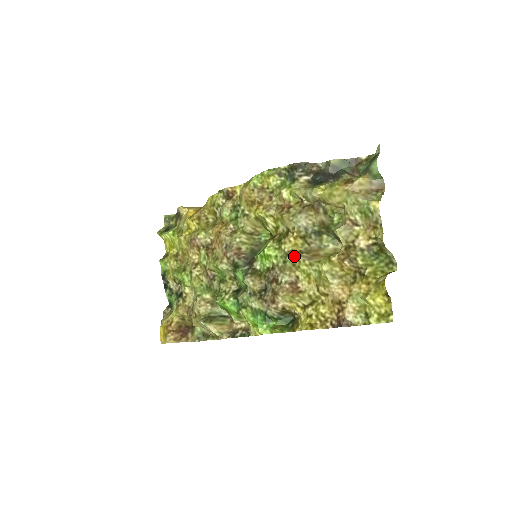
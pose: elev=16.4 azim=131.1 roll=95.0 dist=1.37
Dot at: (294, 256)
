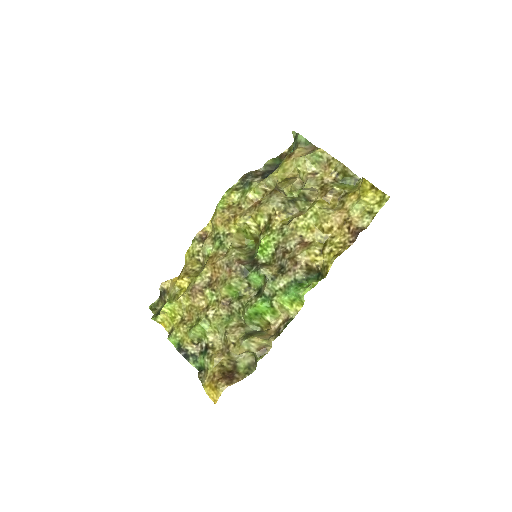
Dot at: (288, 224)
